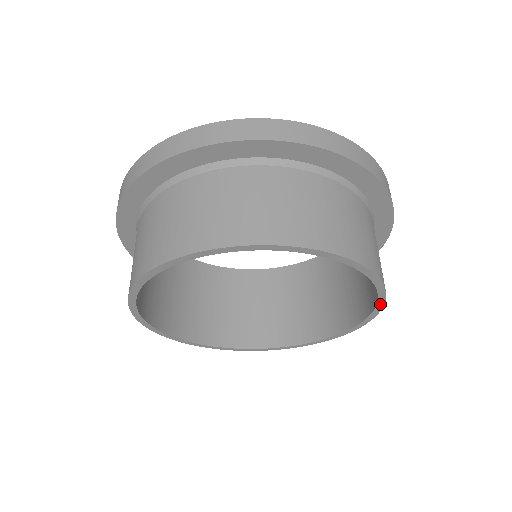
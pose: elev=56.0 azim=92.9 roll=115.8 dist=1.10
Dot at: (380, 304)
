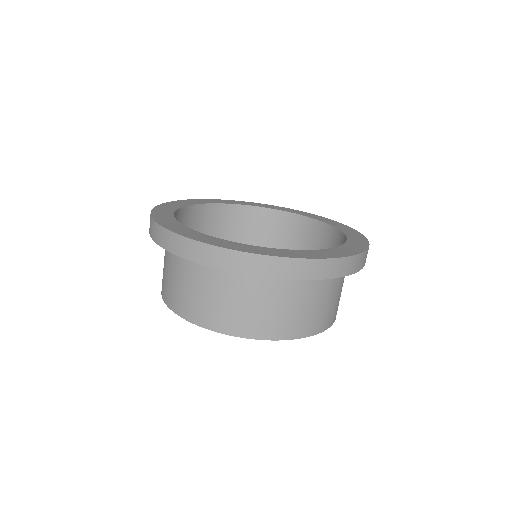
Dot at: occluded
